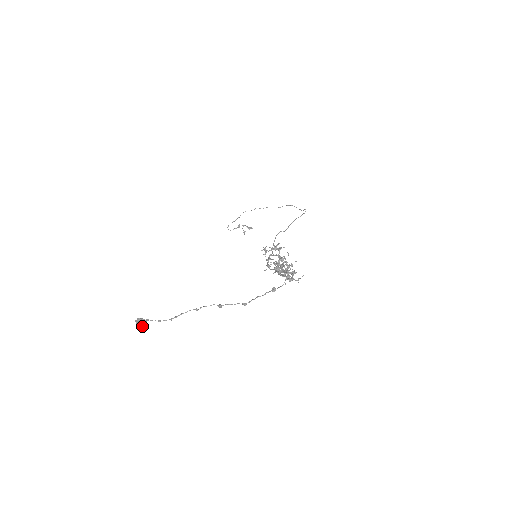
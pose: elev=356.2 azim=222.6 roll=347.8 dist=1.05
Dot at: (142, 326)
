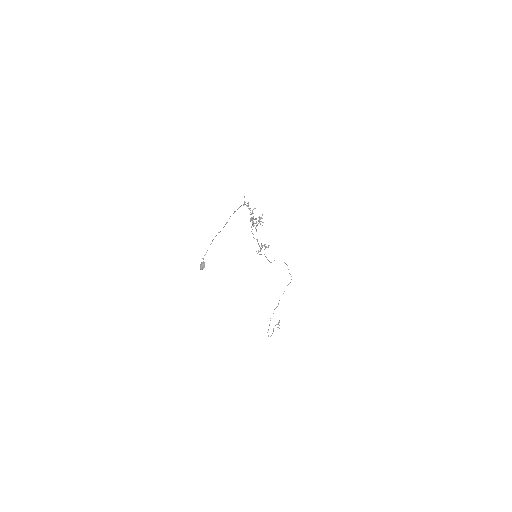
Dot at: (203, 264)
